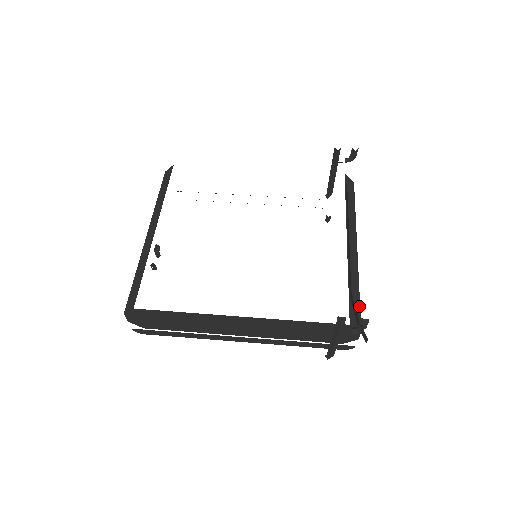
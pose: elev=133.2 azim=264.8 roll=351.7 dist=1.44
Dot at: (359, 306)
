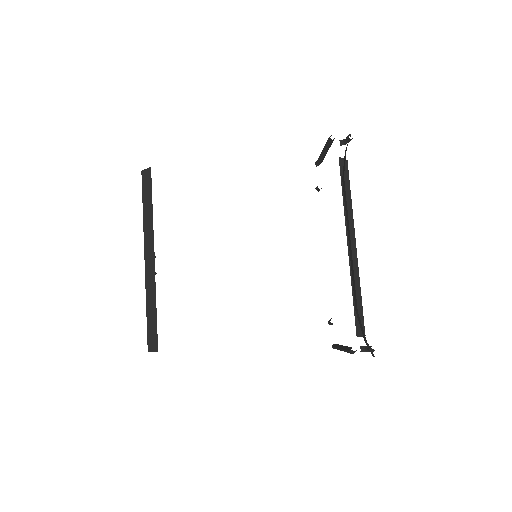
Dot at: (362, 311)
